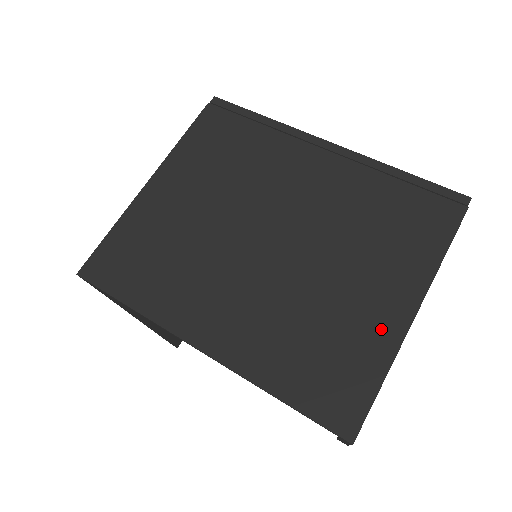
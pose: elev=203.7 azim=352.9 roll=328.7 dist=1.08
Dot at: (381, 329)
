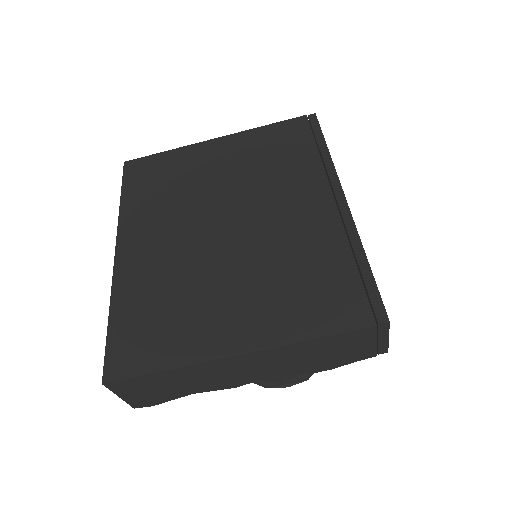
Dot at: (205, 340)
